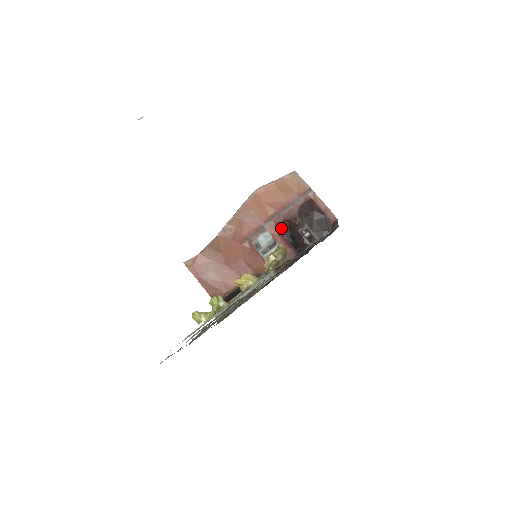
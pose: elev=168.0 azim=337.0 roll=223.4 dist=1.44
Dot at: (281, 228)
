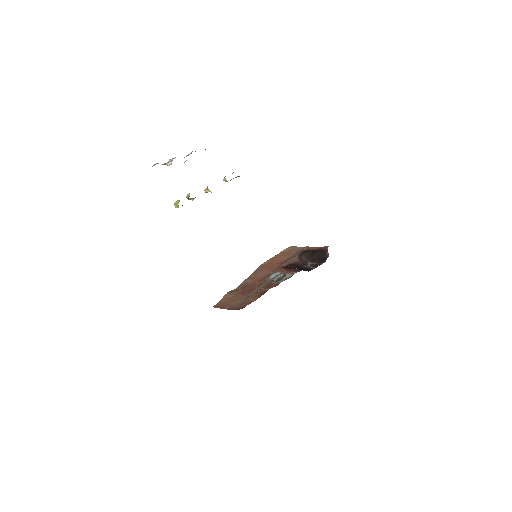
Dot at: (287, 267)
